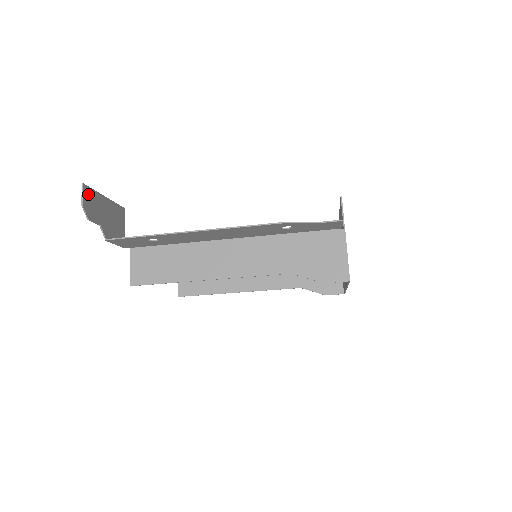
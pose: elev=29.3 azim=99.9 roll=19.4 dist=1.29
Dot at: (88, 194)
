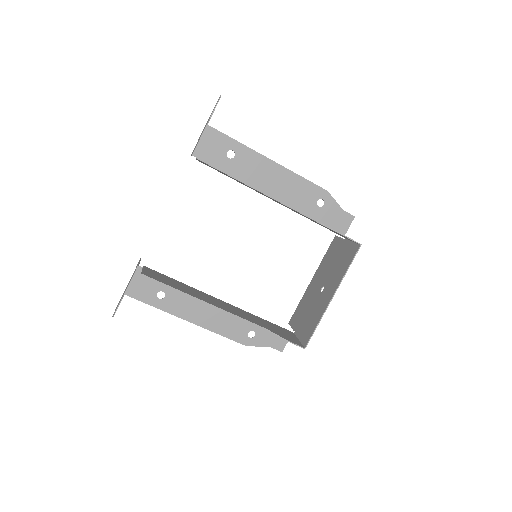
Dot at: occluded
